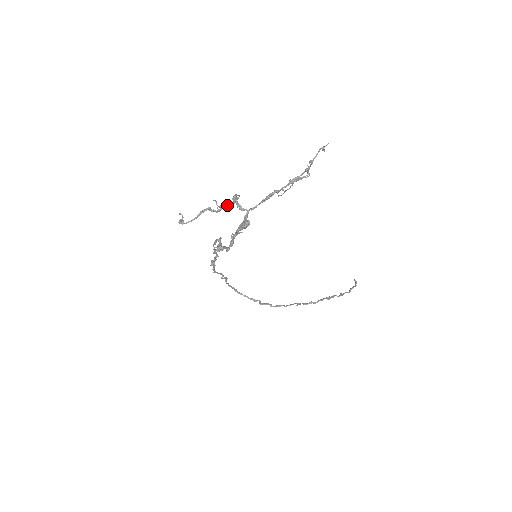
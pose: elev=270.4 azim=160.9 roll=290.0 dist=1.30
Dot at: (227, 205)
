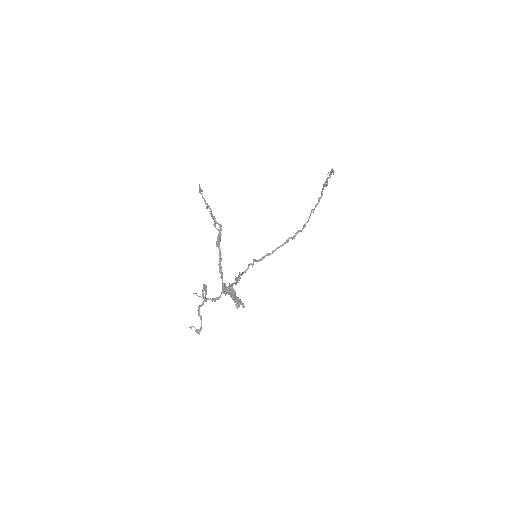
Dot at: (205, 293)
